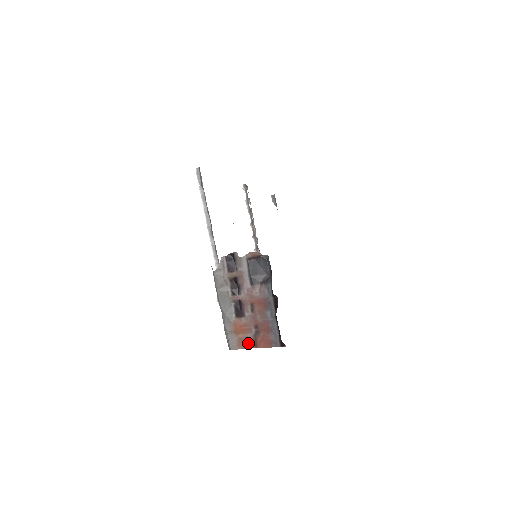
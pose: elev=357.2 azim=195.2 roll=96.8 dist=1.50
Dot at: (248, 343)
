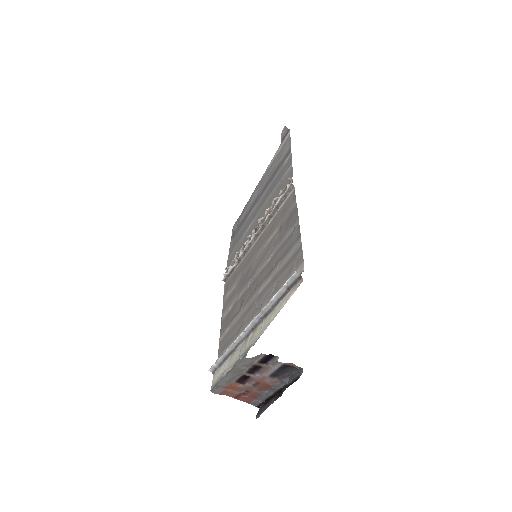
Dot at: (231, 394)
